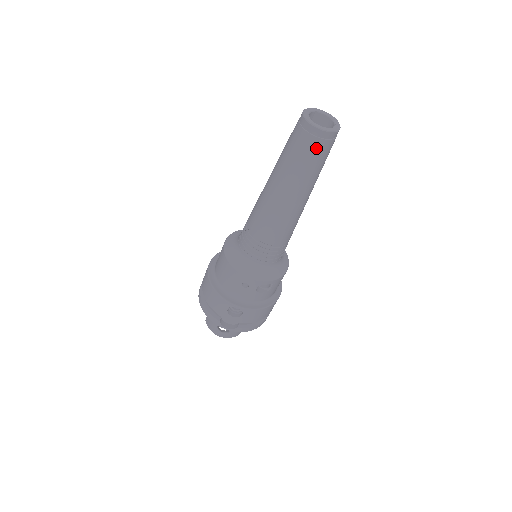
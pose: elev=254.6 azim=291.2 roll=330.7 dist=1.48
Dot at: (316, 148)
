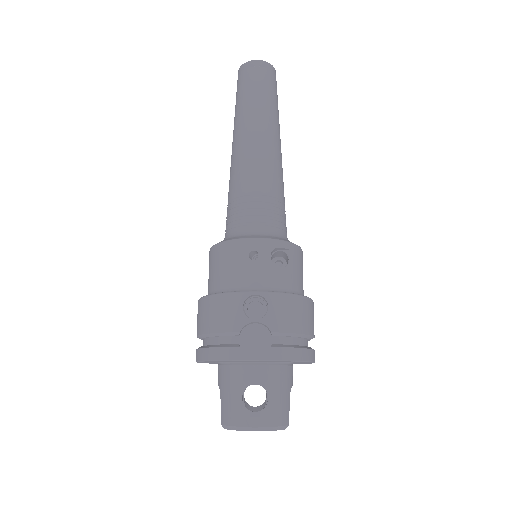
Dot at: (261, 76)
